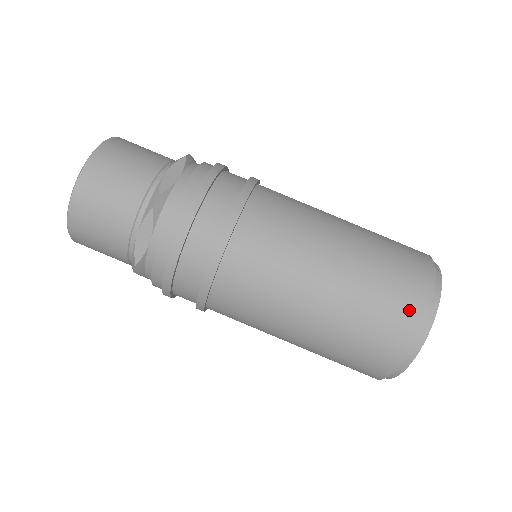
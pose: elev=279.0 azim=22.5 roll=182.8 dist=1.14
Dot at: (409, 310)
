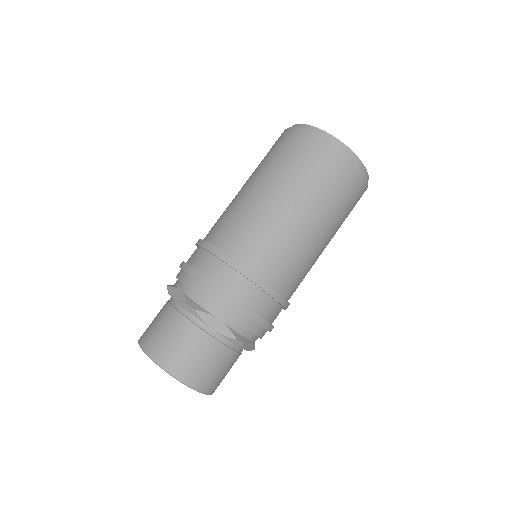
Dot at: (354, 180)
